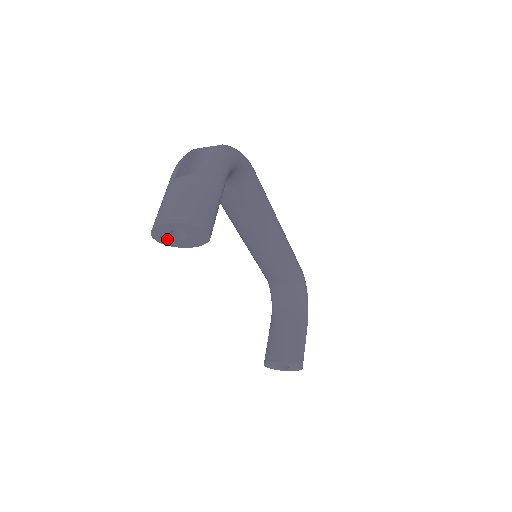
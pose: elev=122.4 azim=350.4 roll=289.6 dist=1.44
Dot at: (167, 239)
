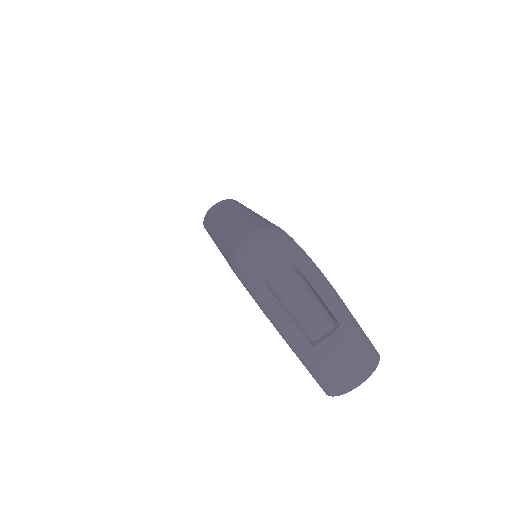
Dot at: occluded
